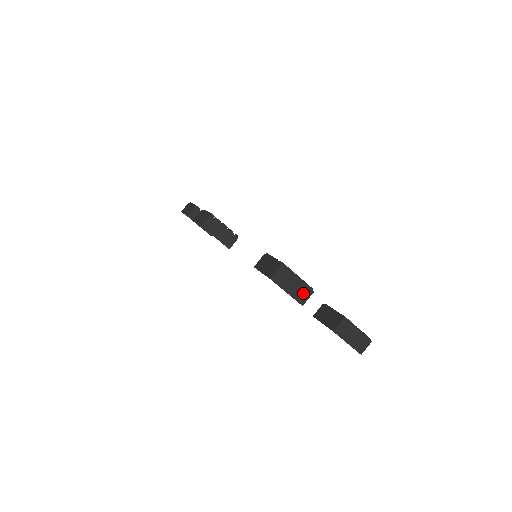
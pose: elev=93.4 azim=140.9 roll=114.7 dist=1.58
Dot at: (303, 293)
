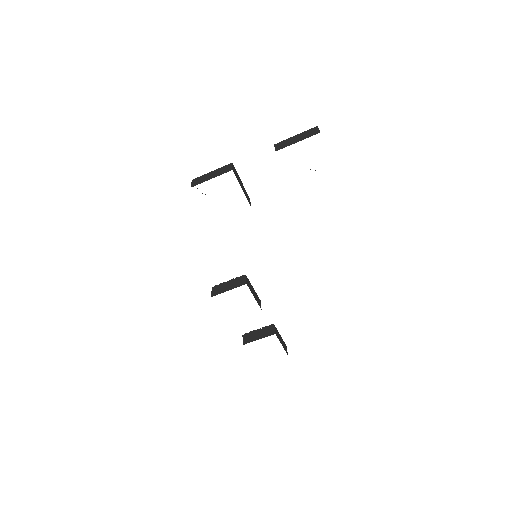
Dot at: (224, 169)
